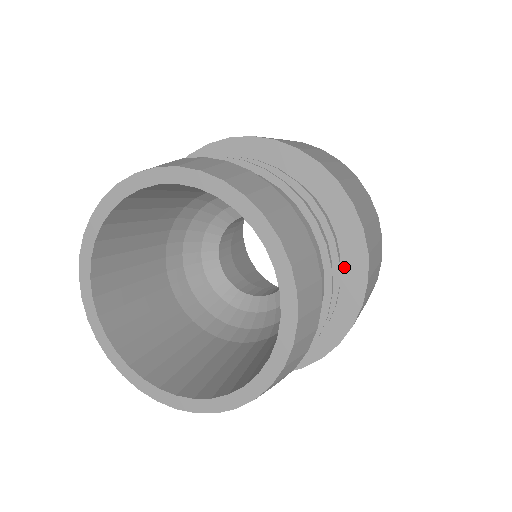
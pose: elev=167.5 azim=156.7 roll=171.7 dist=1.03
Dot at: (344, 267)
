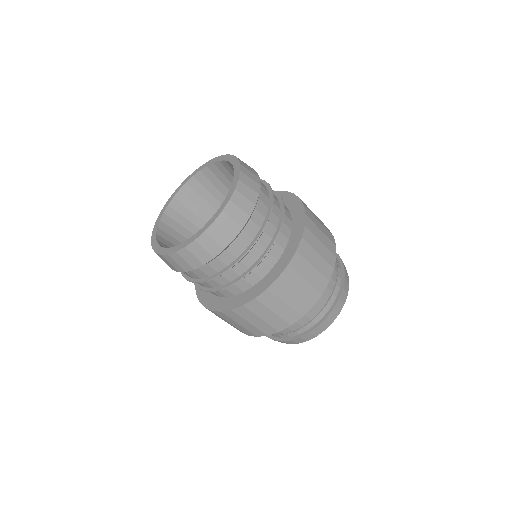
Dot at: (288, 245)
